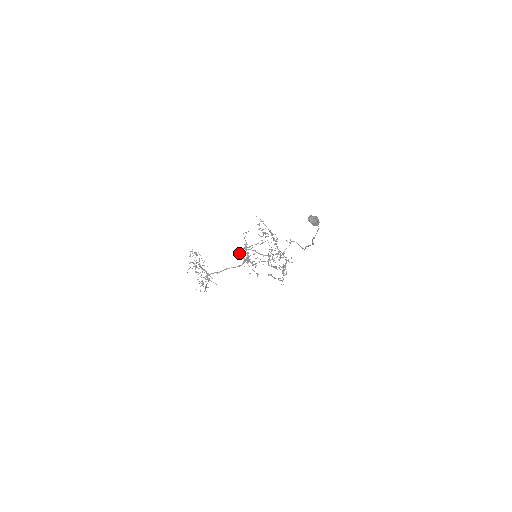
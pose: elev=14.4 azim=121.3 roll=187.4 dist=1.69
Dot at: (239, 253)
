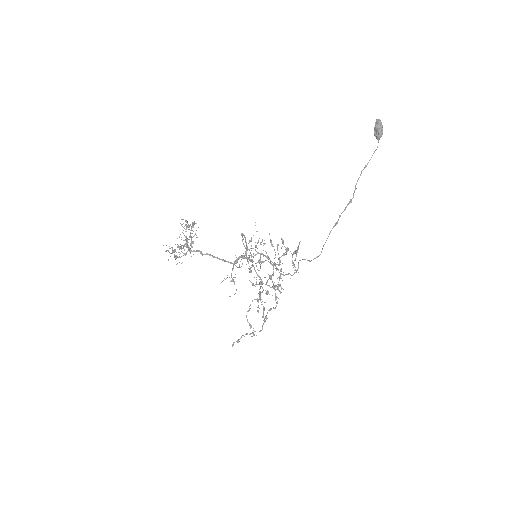
Dot at: (244, 235)
